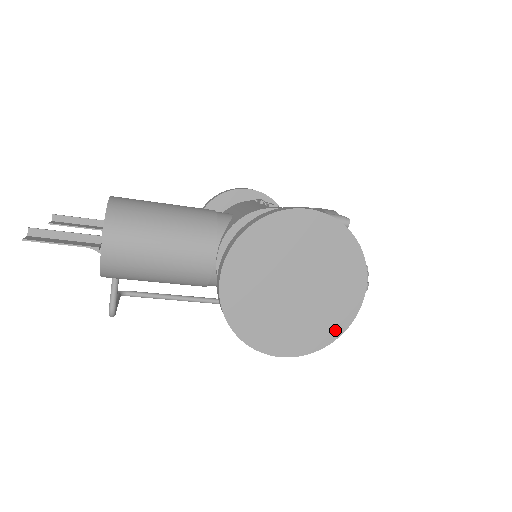
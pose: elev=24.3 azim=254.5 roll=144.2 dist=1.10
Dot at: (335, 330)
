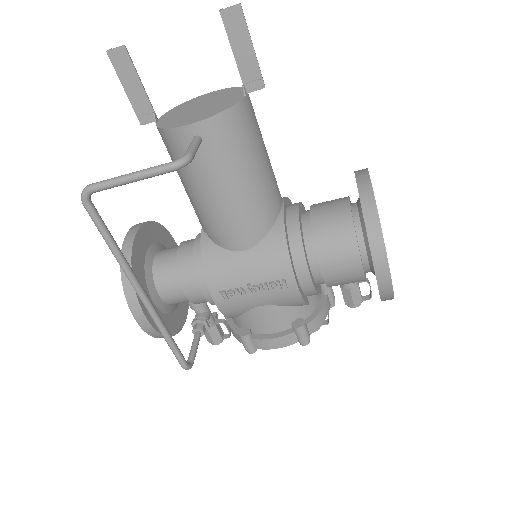
Dot at: occluded
